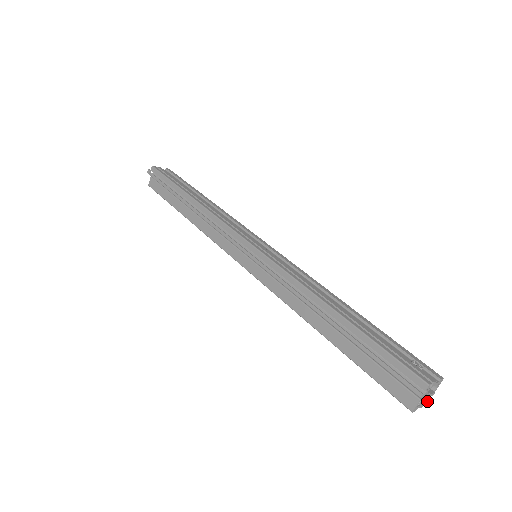
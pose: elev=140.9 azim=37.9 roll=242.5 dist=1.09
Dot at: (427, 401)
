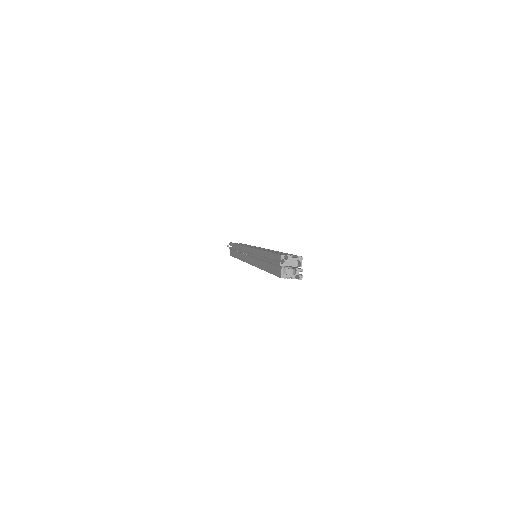
Dot at: (298, 275)
